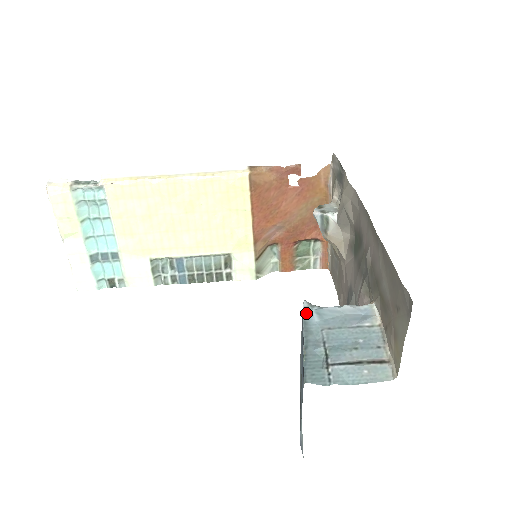
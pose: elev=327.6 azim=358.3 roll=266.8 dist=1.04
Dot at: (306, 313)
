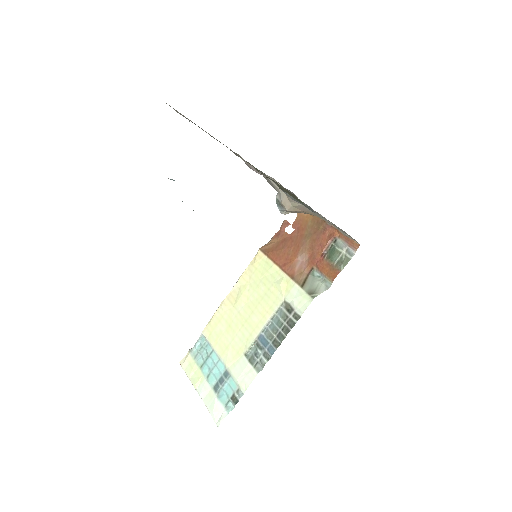
Dot at: occluded
